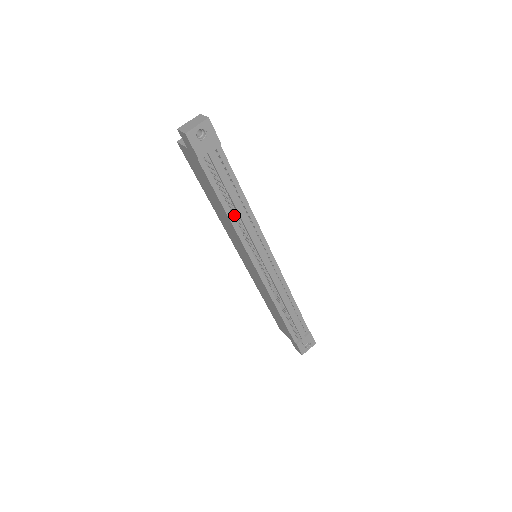
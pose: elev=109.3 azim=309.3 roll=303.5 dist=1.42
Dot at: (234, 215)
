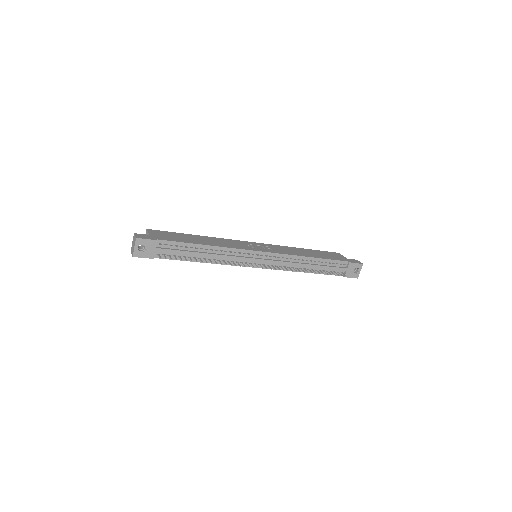
Dot at: (209, 259)
